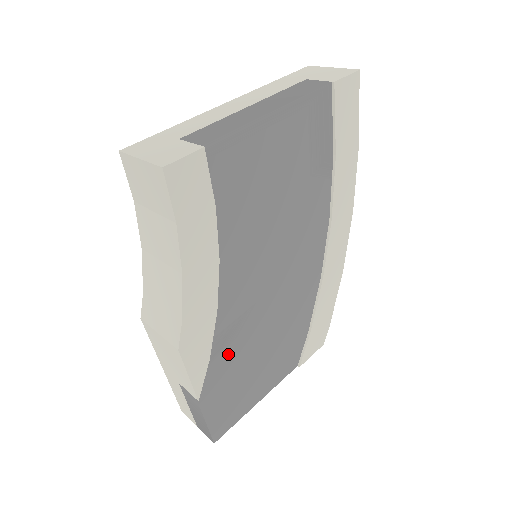
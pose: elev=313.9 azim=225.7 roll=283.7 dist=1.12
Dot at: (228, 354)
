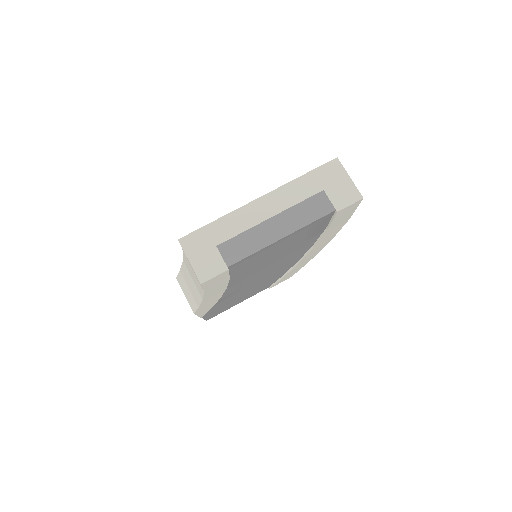
Dot at: (223, 302)
